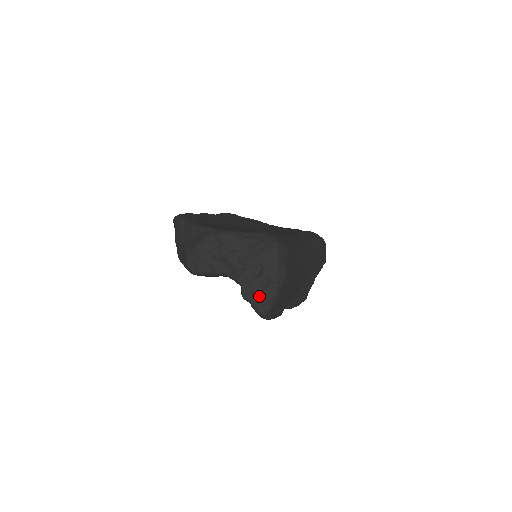
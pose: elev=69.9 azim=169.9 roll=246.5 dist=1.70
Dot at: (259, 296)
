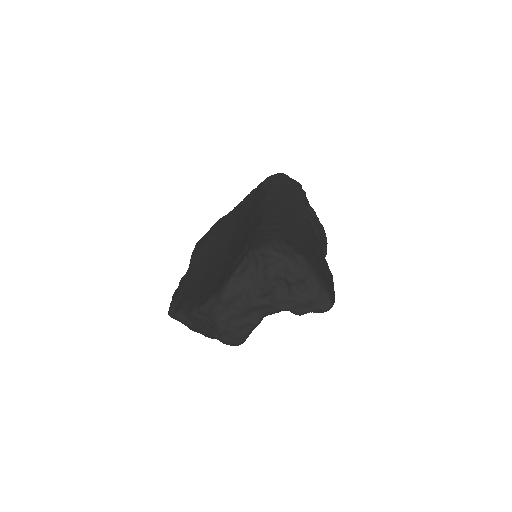
Dot at: (310, 301)
